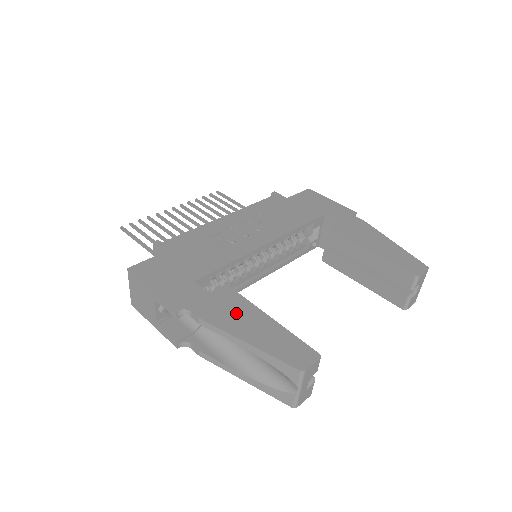
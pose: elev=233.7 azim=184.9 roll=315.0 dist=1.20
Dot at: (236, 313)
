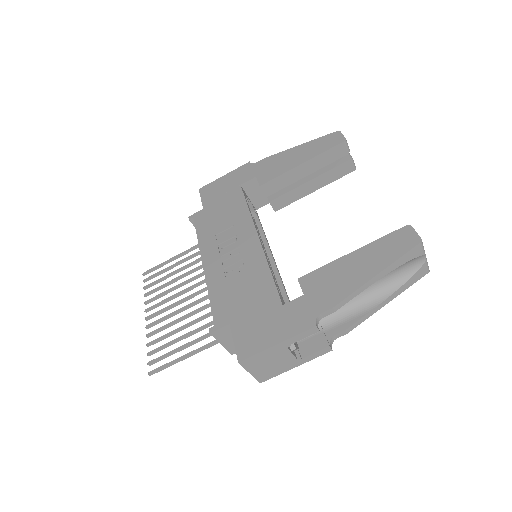
Dot at: (337, 277)
